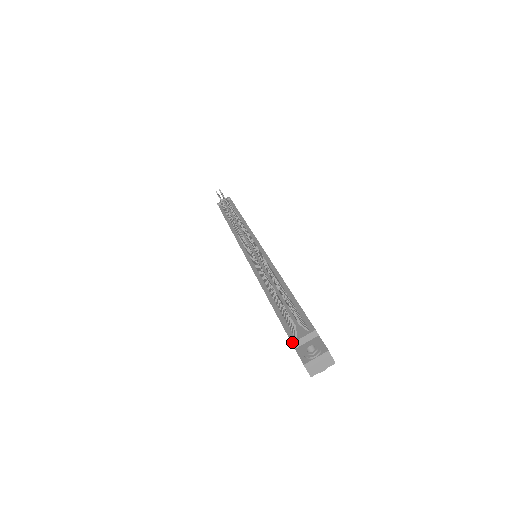
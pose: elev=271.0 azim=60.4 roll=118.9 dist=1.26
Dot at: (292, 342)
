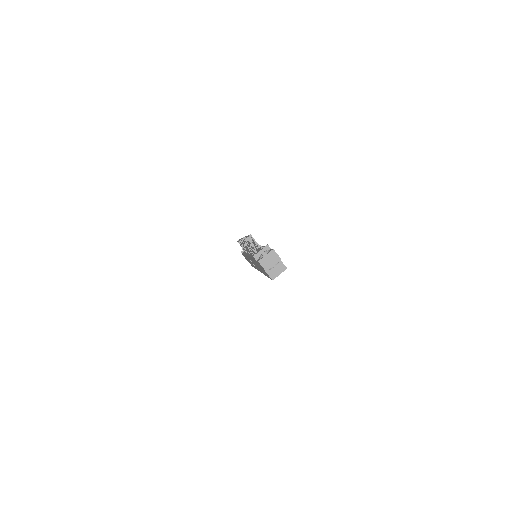
Dot at: (253, 256)
